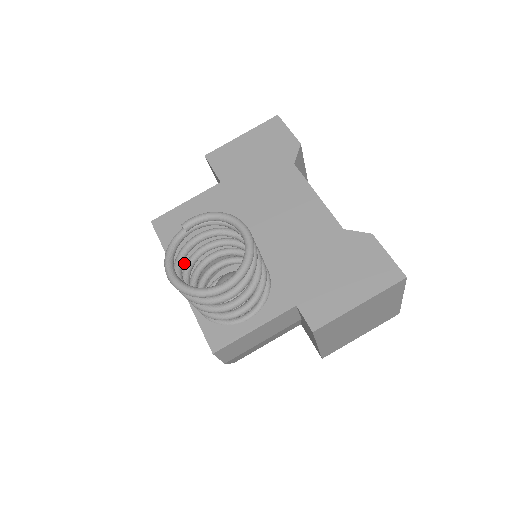
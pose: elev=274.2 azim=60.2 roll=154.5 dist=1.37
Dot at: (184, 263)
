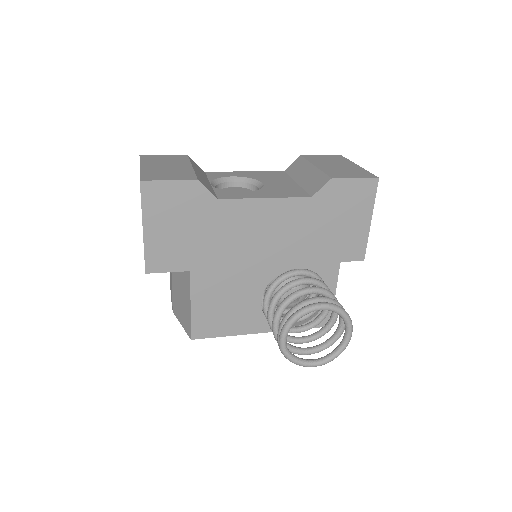
Dot at: (251, 325)
